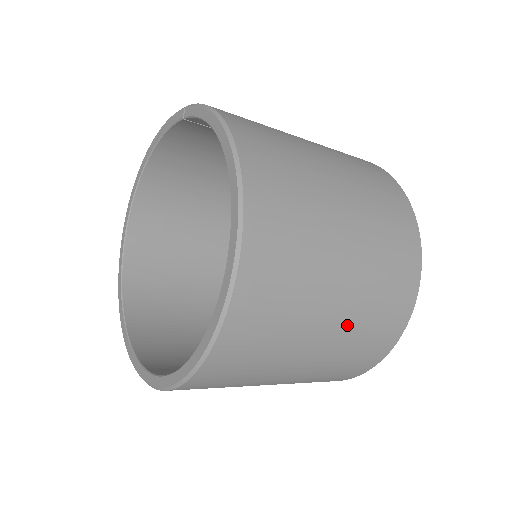
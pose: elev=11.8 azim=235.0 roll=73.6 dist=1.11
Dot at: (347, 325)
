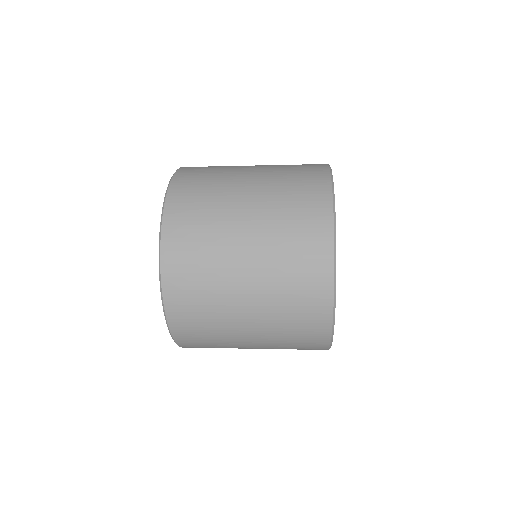
Dot at: (265, 305)
